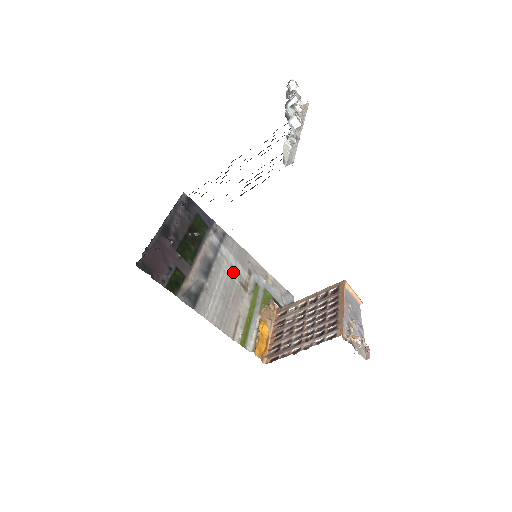
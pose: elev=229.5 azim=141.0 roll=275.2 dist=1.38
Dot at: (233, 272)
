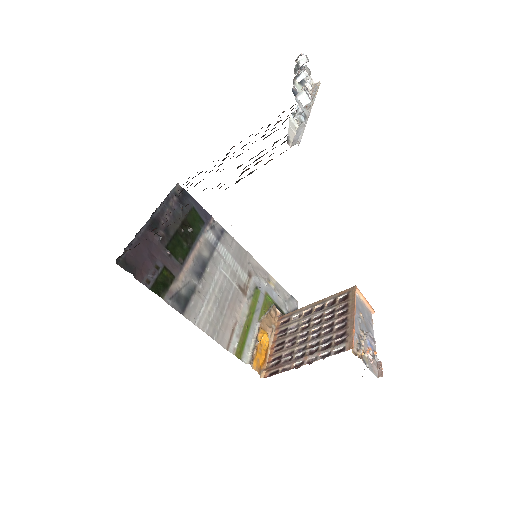
Dot at: (231, 273)
